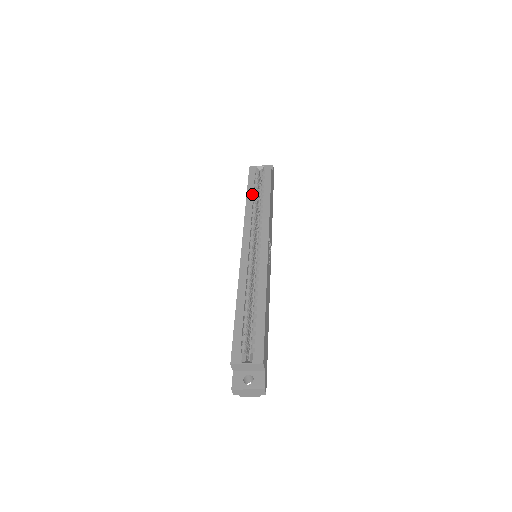
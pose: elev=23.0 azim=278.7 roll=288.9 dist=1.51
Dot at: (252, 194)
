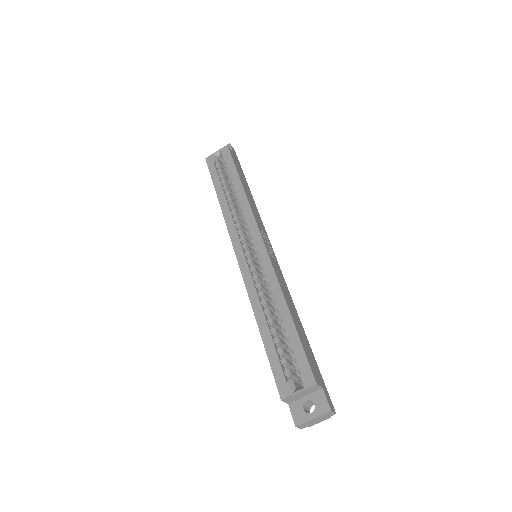
Dot at: (221, 189)
